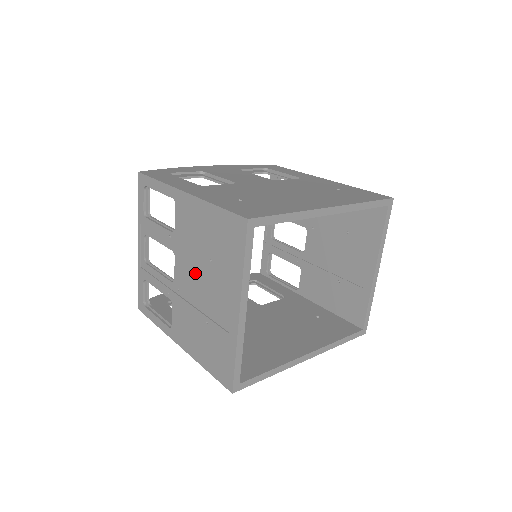
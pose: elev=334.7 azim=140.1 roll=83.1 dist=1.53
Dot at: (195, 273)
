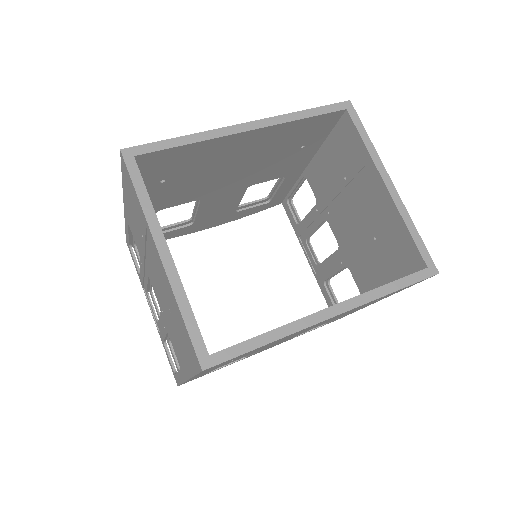
Dot at: (152, 271)
